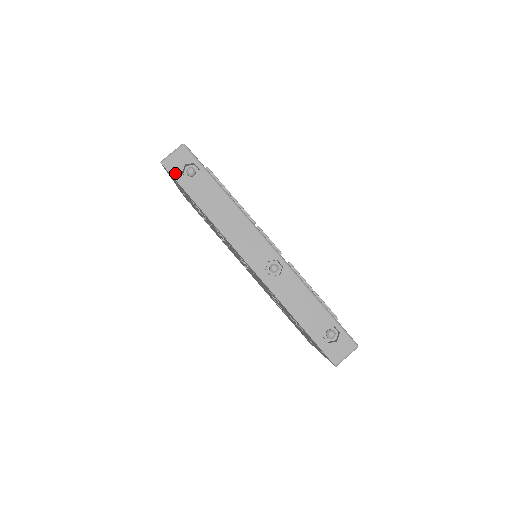
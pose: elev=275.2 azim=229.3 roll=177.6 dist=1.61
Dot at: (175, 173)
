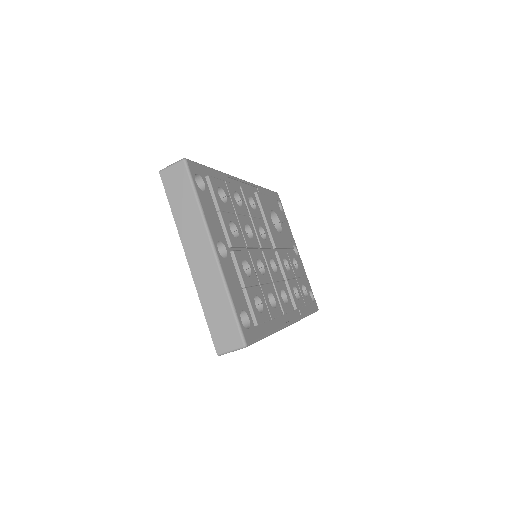
Dot at: occluded
